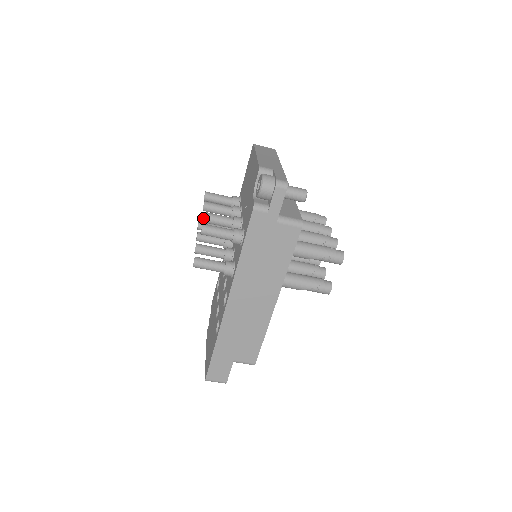
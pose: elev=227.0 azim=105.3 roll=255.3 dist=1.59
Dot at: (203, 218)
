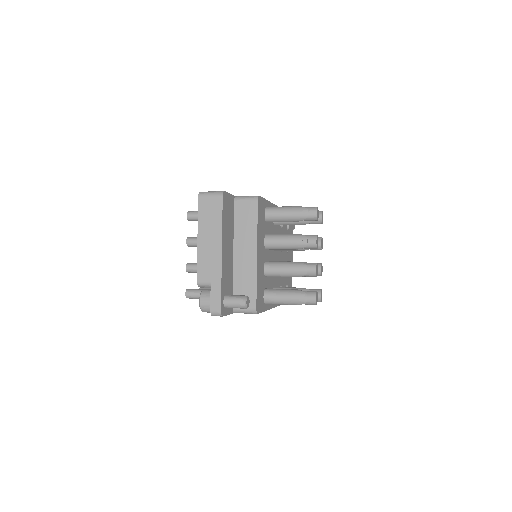
Dot at: (188, 272)
